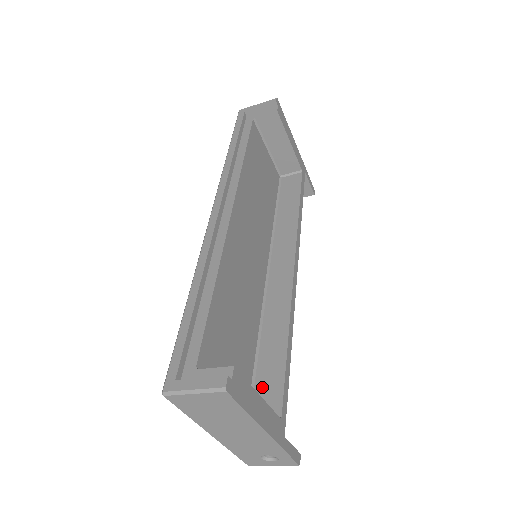
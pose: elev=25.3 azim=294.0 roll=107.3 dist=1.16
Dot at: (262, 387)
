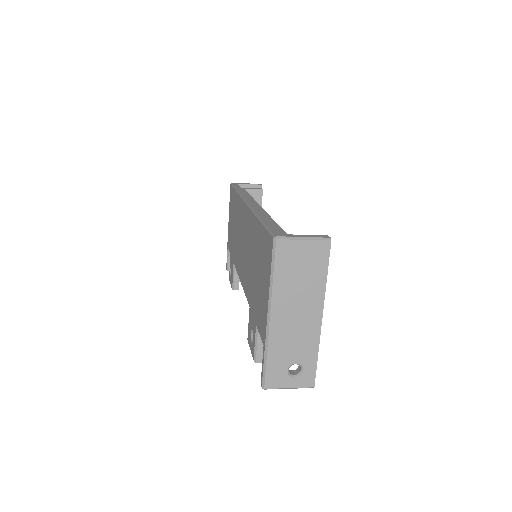
Dot at: occluded
